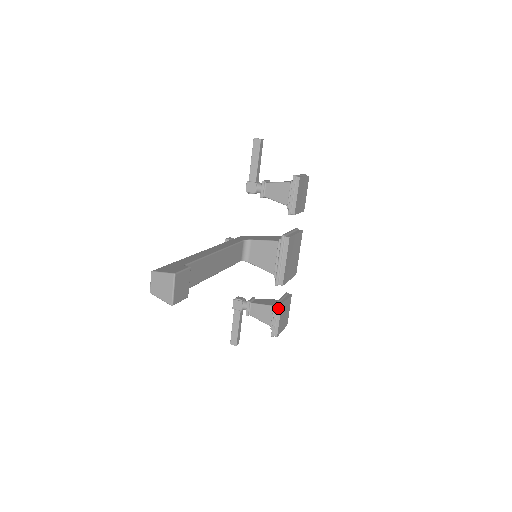
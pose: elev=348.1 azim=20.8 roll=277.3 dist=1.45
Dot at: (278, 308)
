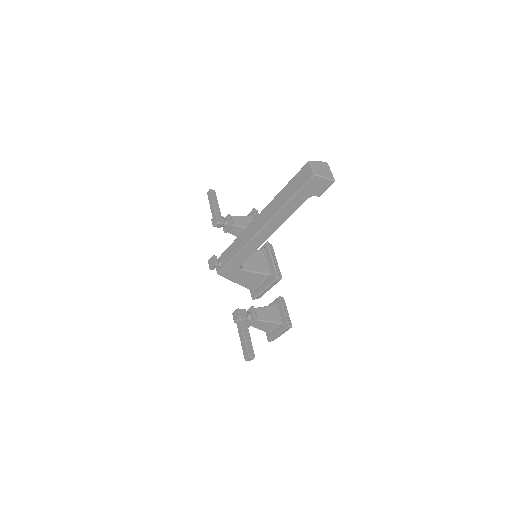
Dot at: (283, 301)
